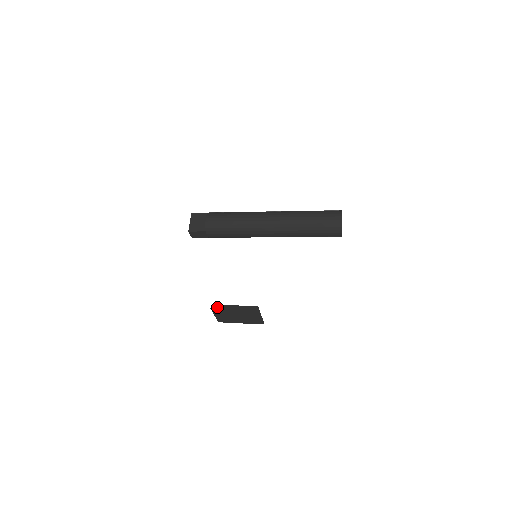
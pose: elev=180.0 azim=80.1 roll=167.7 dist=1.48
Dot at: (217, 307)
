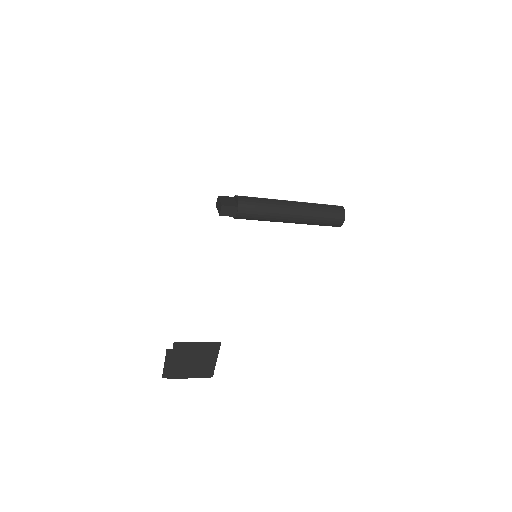
Dot at: (175, 347)
